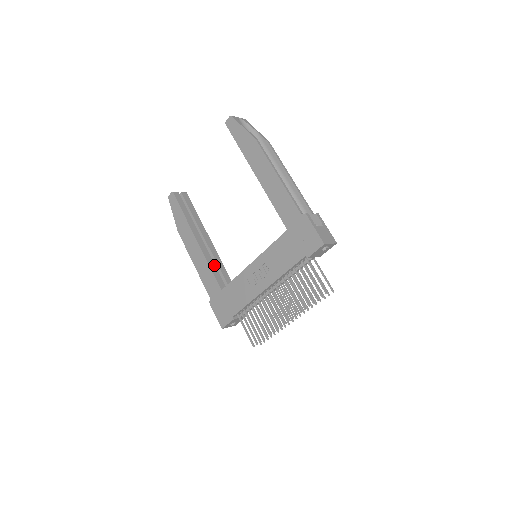
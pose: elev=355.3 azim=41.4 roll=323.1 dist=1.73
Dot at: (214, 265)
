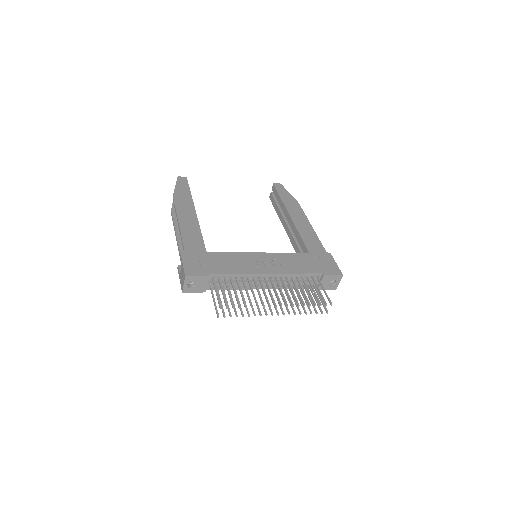
Dot at: occluded
